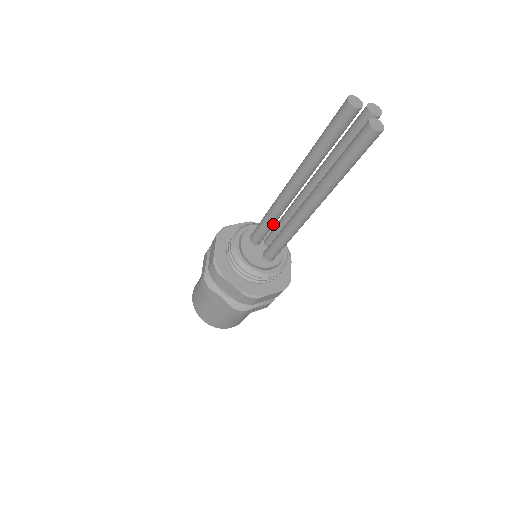
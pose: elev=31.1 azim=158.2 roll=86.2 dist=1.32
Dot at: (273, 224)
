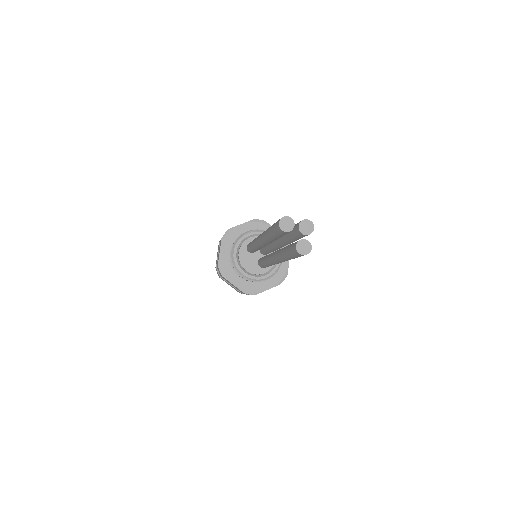
Dot at: (259, 249)
